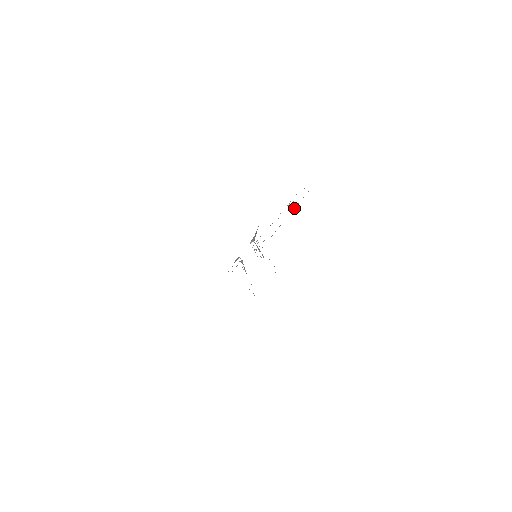
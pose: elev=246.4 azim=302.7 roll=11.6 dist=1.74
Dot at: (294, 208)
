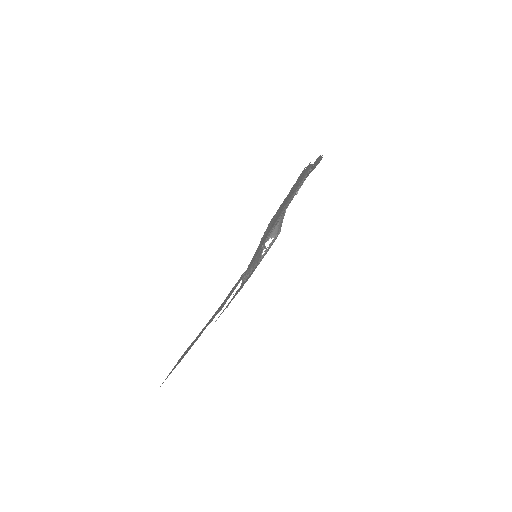
Dot at: (292, 196)
